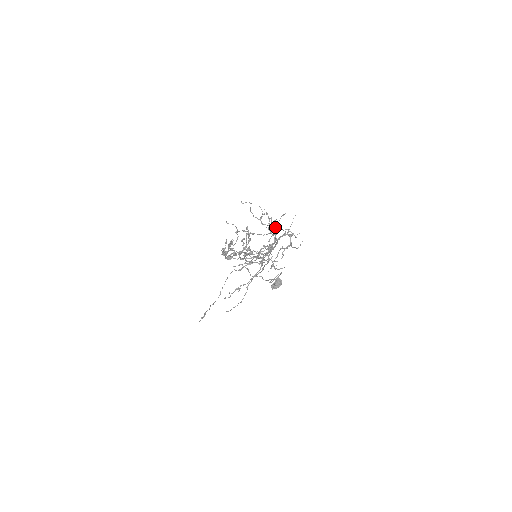
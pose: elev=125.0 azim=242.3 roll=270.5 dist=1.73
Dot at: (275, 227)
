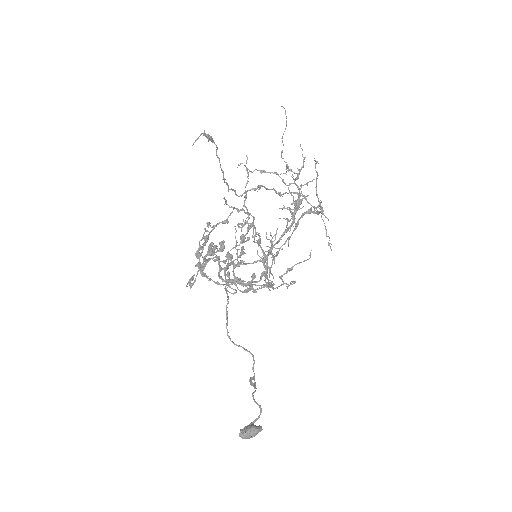
Dot at: occluded
